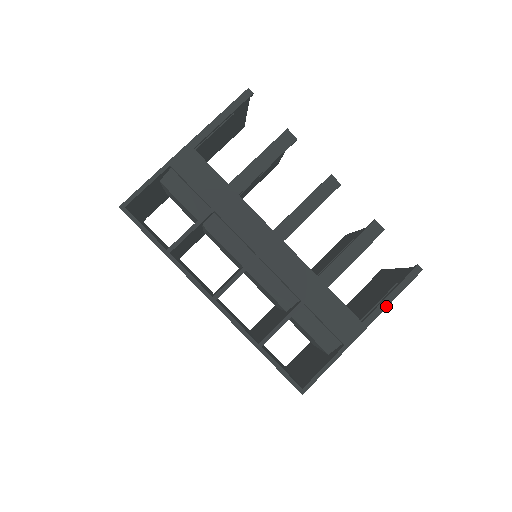
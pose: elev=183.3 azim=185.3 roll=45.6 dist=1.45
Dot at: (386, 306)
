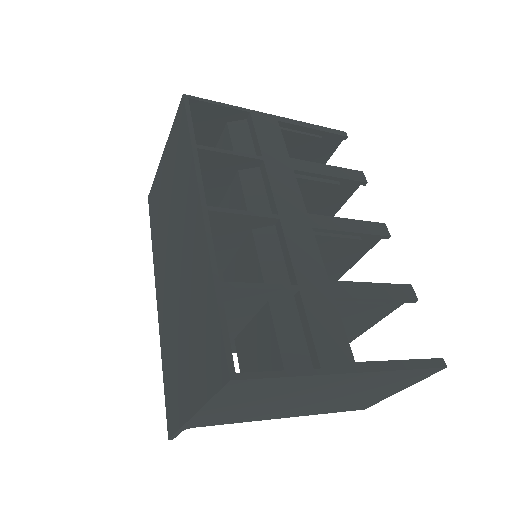
Dot at: (391, 369)
